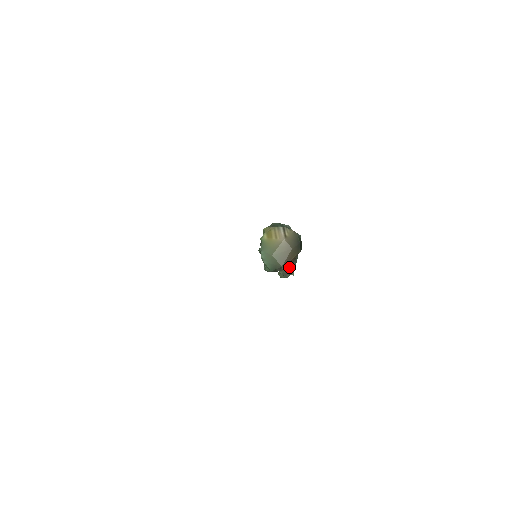
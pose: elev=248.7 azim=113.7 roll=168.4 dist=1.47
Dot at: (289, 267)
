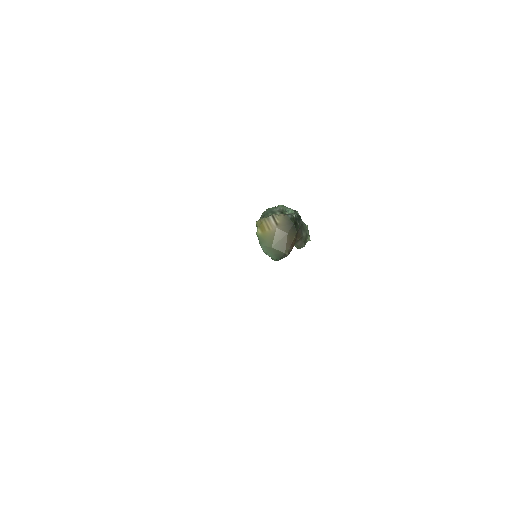
Dot at: (300, 239)
